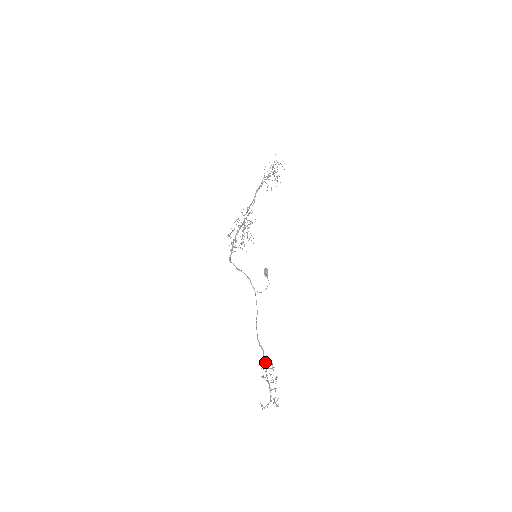
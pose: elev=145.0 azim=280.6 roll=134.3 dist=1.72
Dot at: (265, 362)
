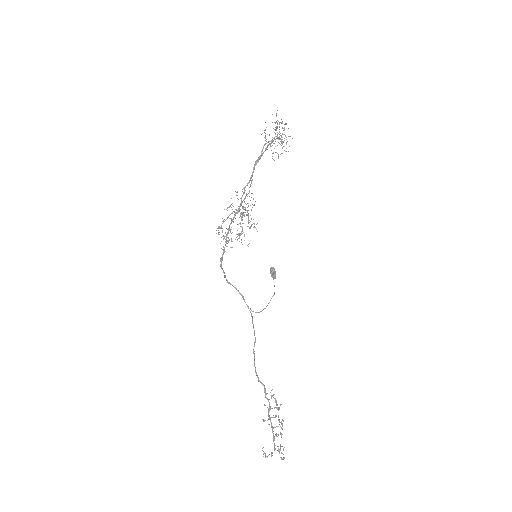
Dot at: (268, 400)
